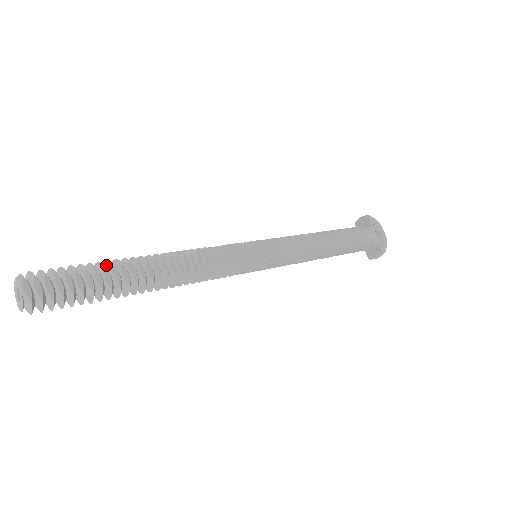
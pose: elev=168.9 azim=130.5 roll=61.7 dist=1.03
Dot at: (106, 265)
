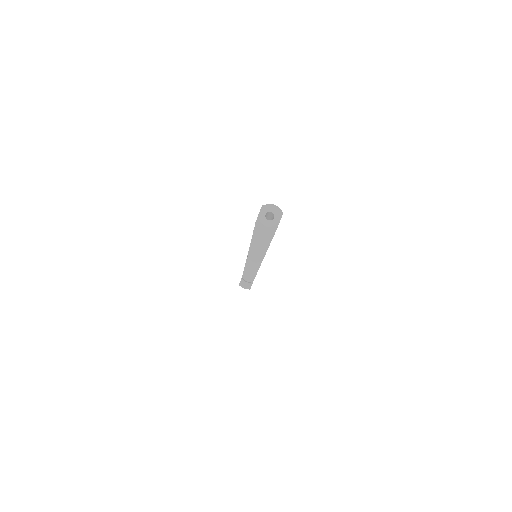
Dot at: occluded
